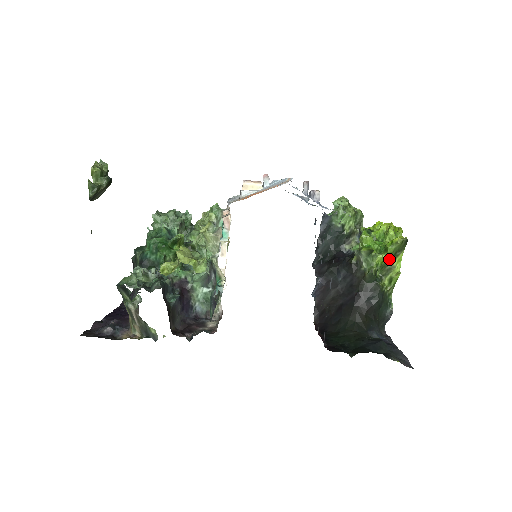
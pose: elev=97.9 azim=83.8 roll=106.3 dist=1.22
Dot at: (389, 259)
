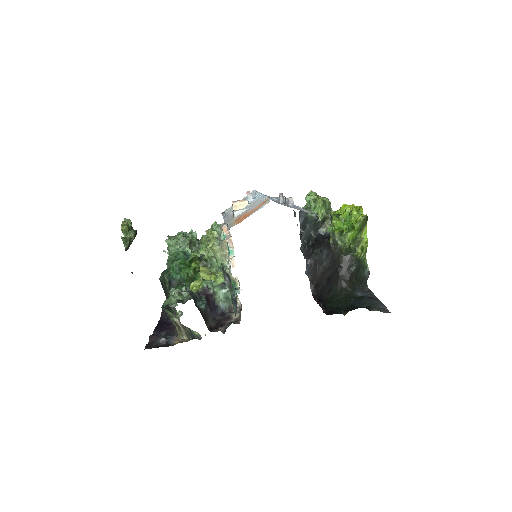
Dot at: (357, 234)
